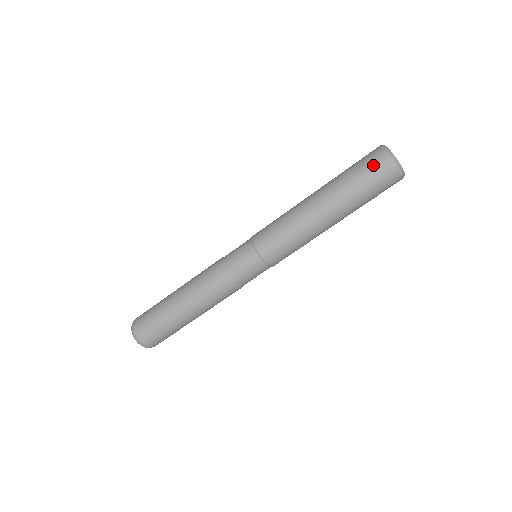
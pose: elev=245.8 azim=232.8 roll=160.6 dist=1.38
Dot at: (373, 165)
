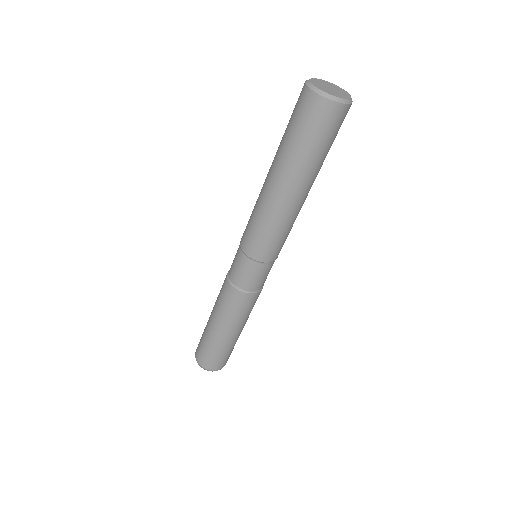
Dot at: (297, 109)
